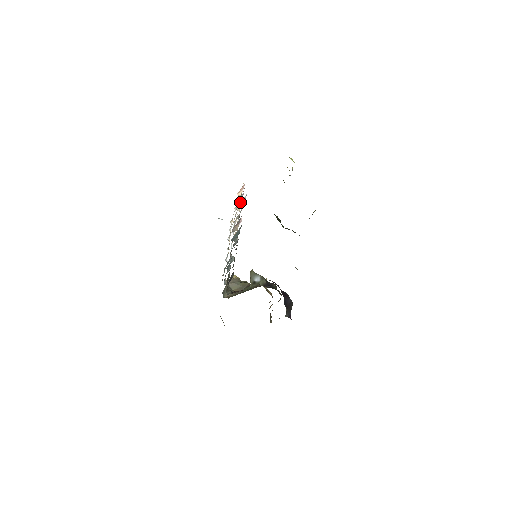
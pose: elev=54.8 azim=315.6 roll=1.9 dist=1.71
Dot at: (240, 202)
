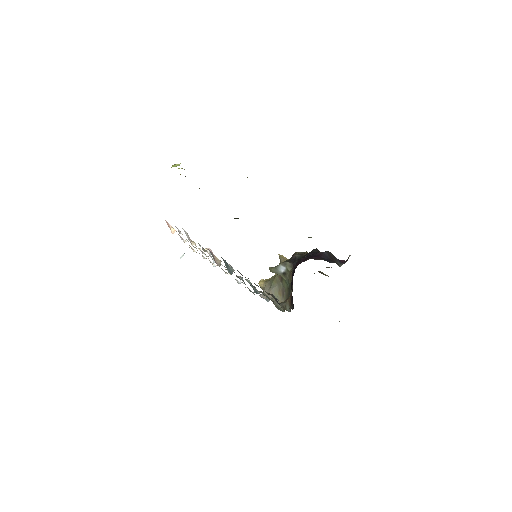
Dot at: occluded
